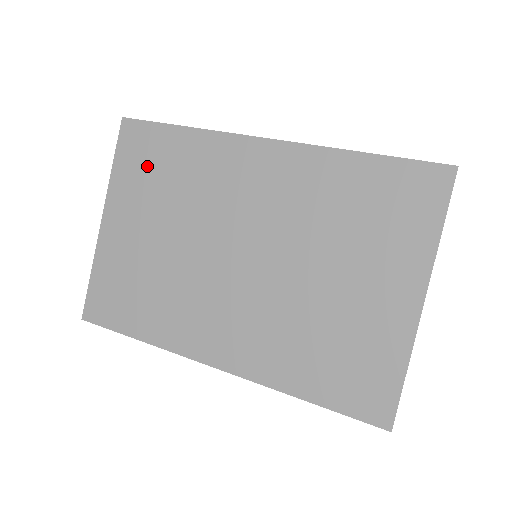
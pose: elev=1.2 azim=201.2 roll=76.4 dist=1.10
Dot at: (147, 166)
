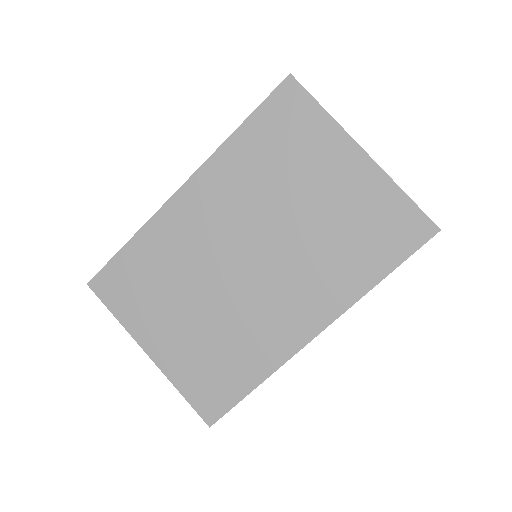
Dot at: (135, 289)
